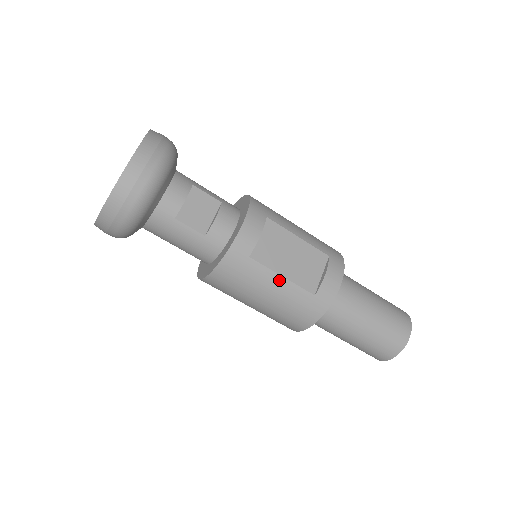
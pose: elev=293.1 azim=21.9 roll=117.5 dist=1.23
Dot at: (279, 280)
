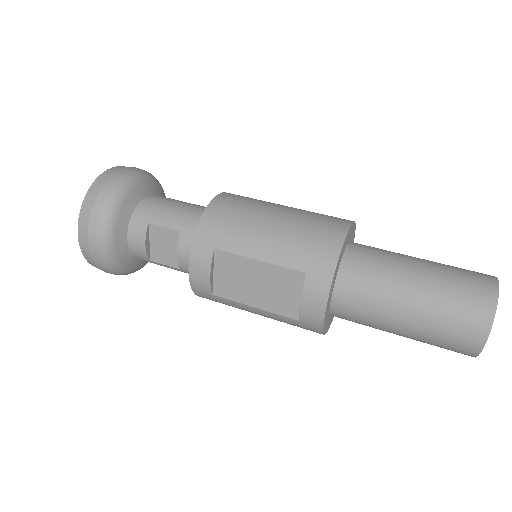
Dot at: (254, 309)
